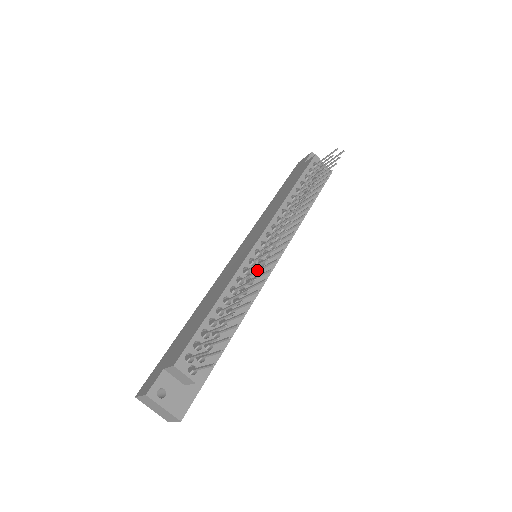
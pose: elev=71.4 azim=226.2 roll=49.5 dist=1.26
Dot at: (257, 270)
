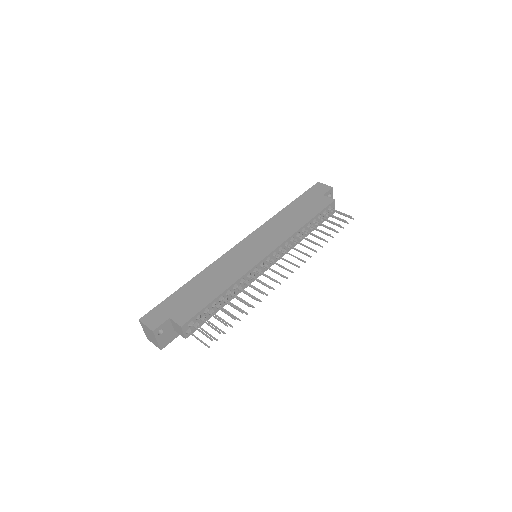
Dot at: (260, 291)
